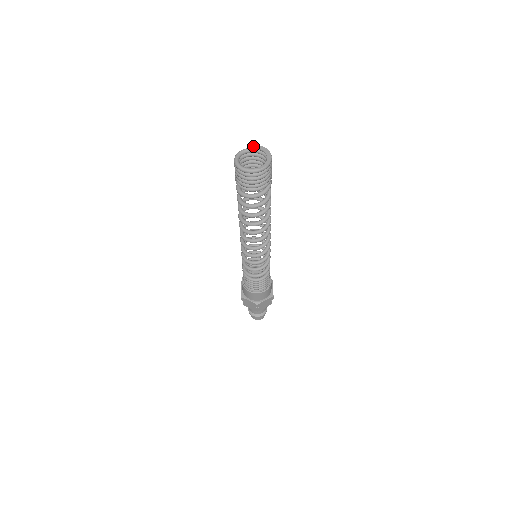
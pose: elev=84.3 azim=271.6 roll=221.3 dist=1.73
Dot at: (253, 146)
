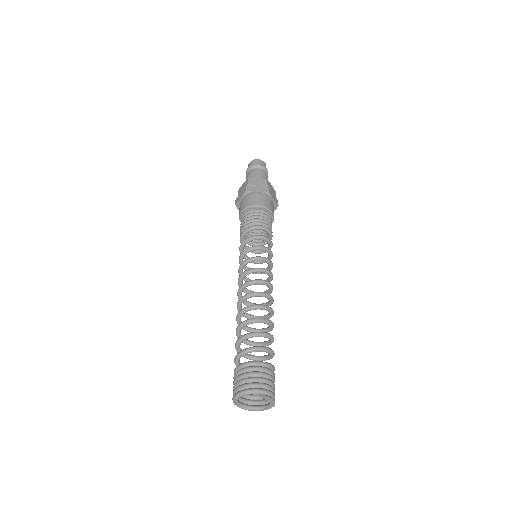
Dot at: (264, 398)
